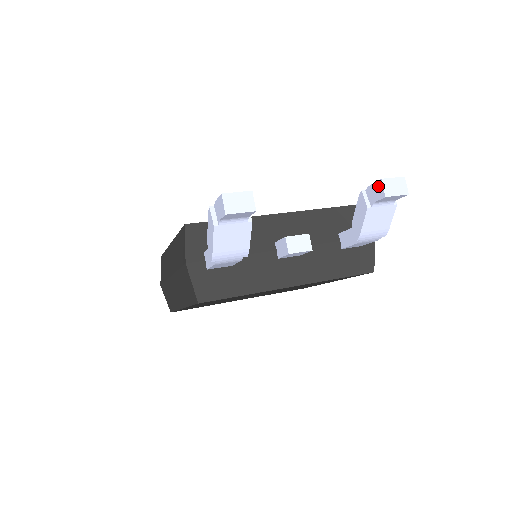
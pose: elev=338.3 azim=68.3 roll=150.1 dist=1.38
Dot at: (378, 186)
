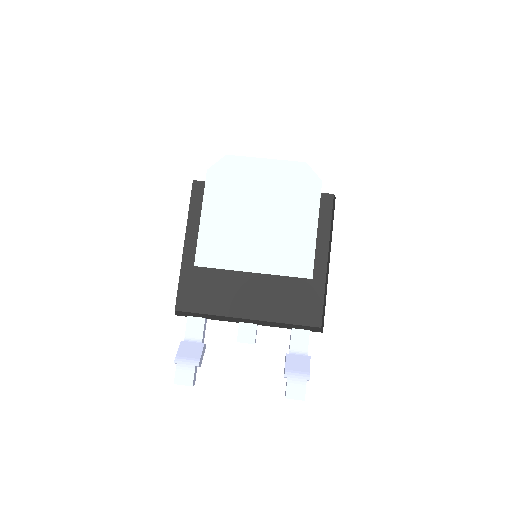
Dot at: (285, 393)
